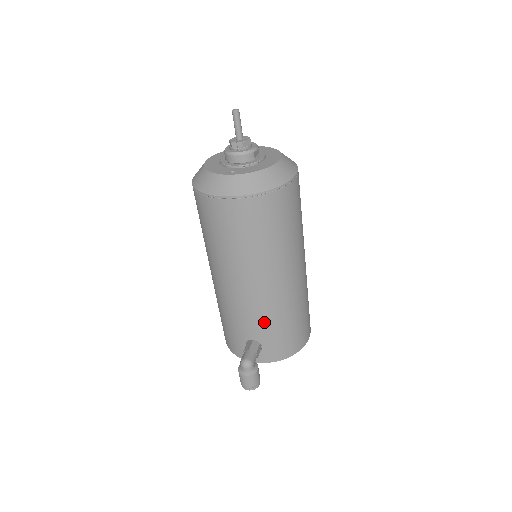
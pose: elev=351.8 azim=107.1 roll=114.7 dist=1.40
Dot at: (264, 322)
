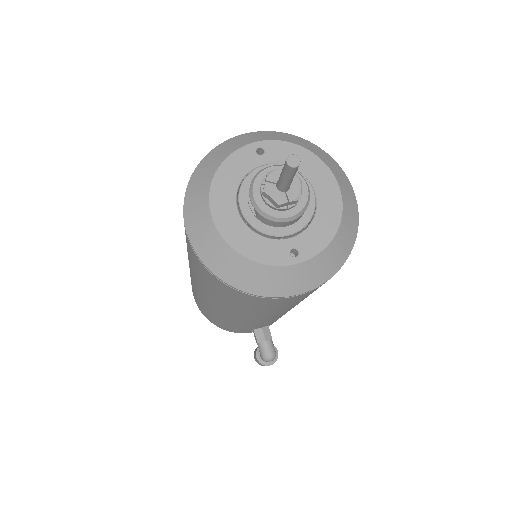
Dot at: occluded
